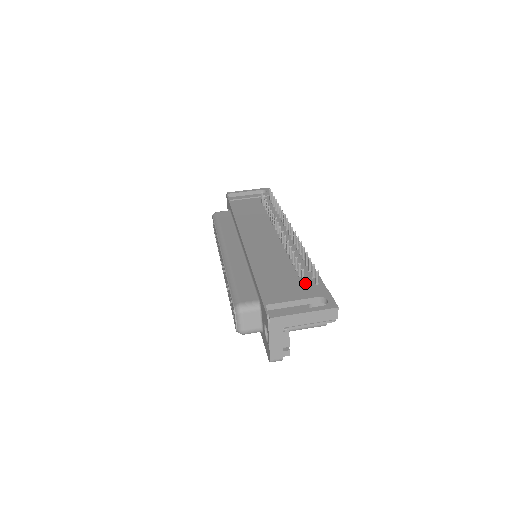
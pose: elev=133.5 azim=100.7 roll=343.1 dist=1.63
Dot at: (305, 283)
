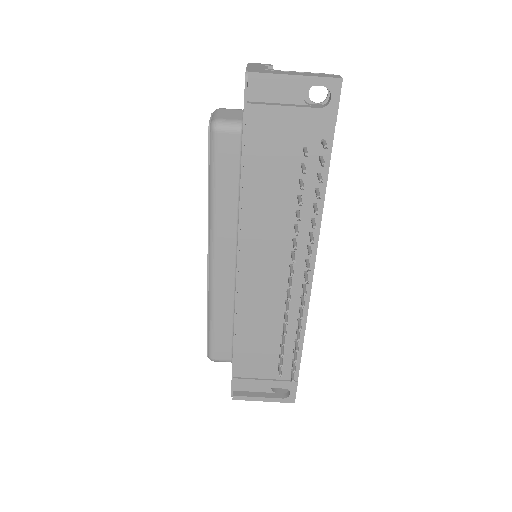
Dot at: (281, 367)
